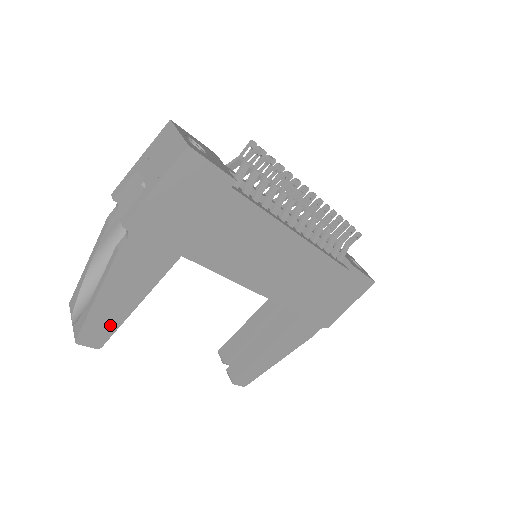
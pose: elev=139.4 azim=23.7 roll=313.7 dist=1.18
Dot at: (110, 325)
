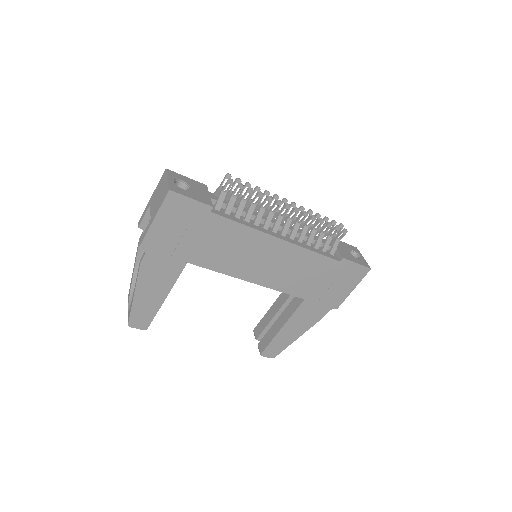
Dot at: (149, 313)
